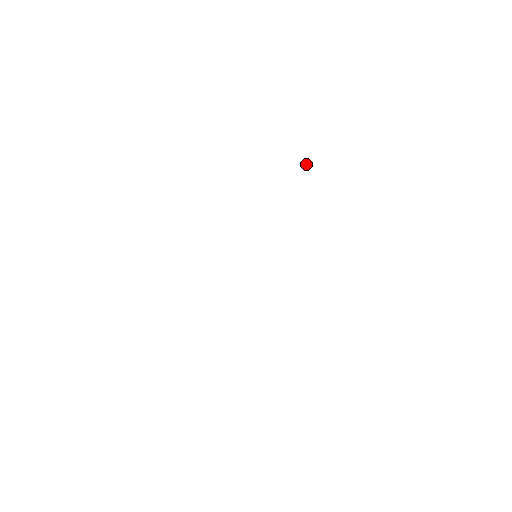
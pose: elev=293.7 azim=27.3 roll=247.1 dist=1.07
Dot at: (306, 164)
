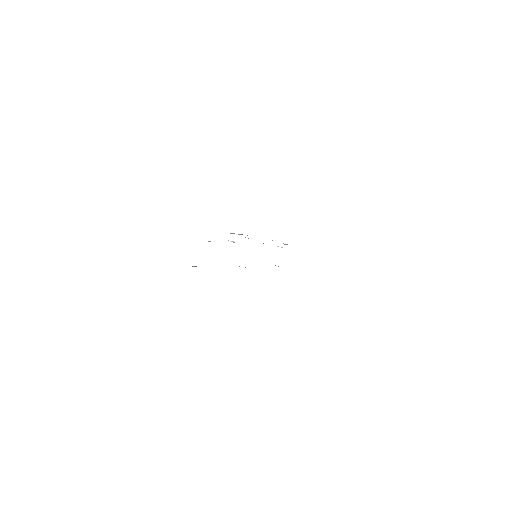
Dot at: occluded
